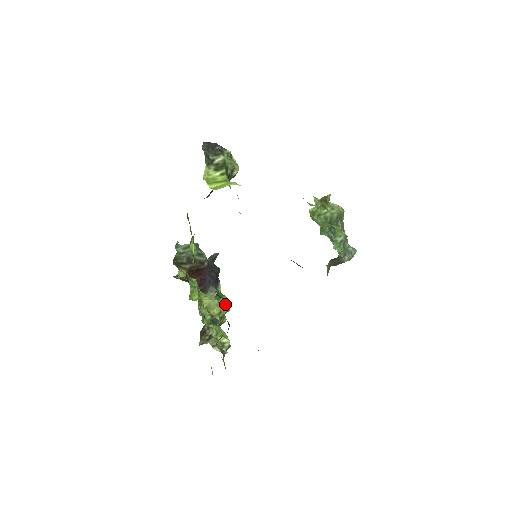
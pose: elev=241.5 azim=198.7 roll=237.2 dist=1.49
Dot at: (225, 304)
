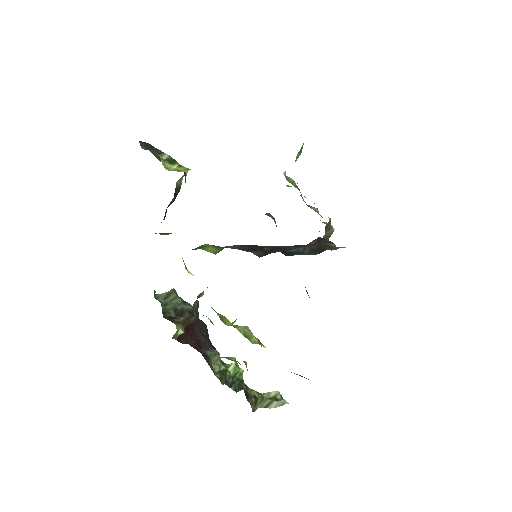
Dot at: occluded
